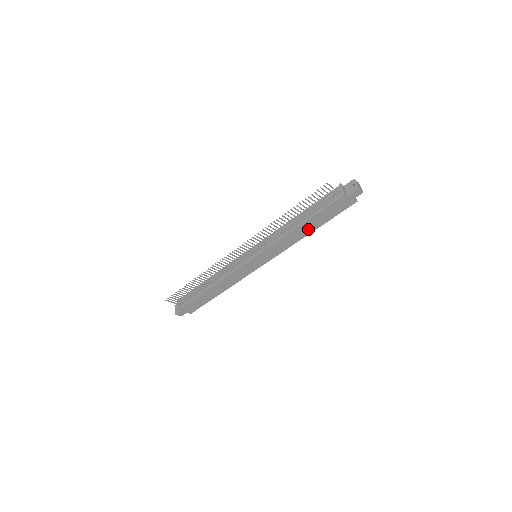
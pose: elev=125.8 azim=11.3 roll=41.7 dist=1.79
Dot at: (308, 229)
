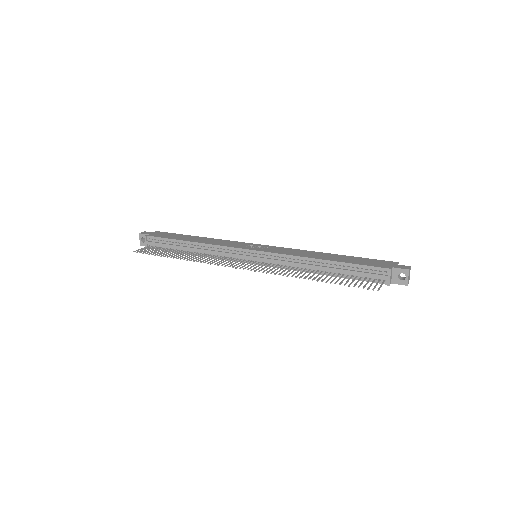
Dot at: occluded
